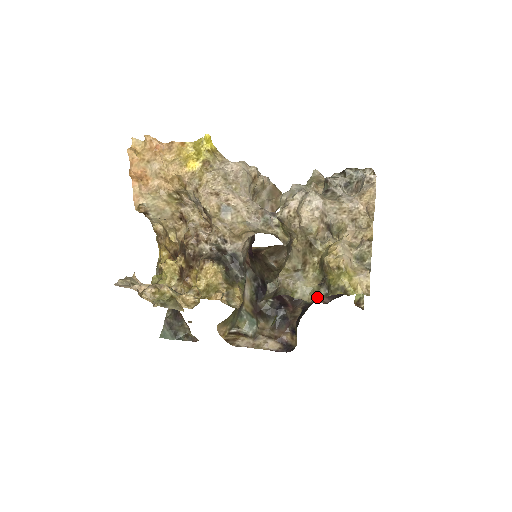
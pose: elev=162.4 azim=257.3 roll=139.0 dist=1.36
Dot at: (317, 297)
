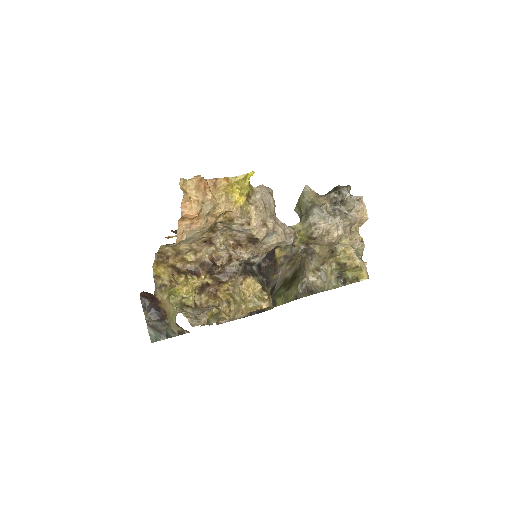
Dot at: (337, 286)
